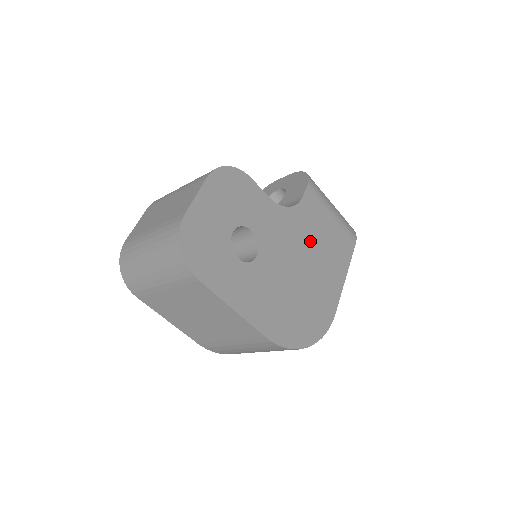
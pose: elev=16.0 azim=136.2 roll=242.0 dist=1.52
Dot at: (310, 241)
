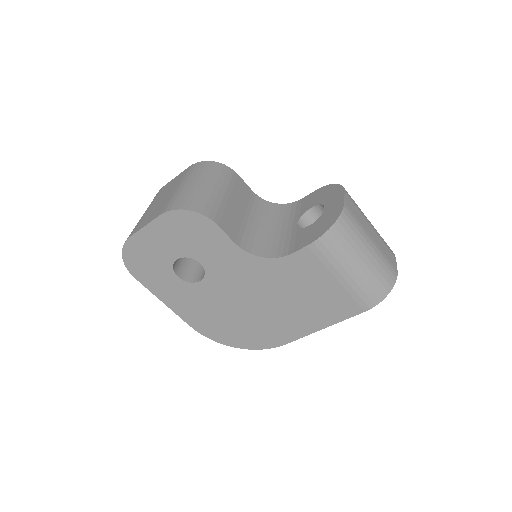
Dot at: (281, 290)
